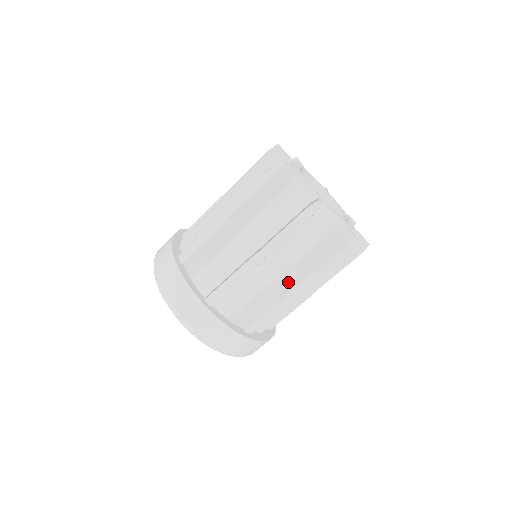
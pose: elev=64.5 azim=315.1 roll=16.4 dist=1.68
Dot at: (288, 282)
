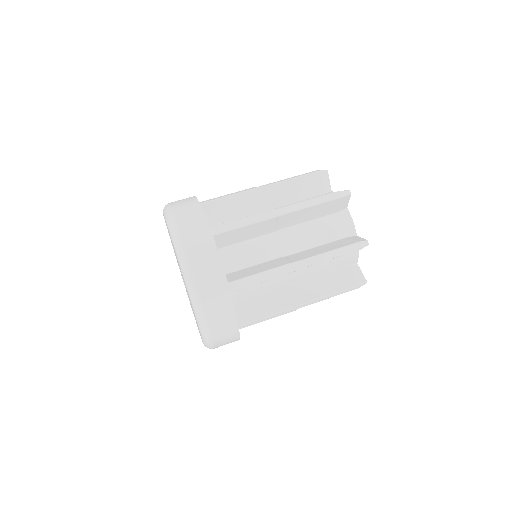
Dot at: occluded
